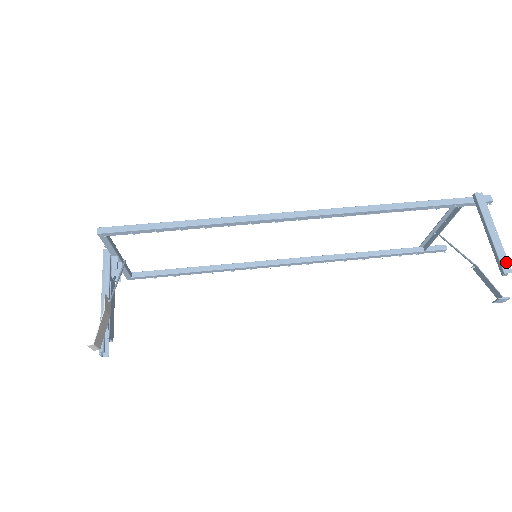
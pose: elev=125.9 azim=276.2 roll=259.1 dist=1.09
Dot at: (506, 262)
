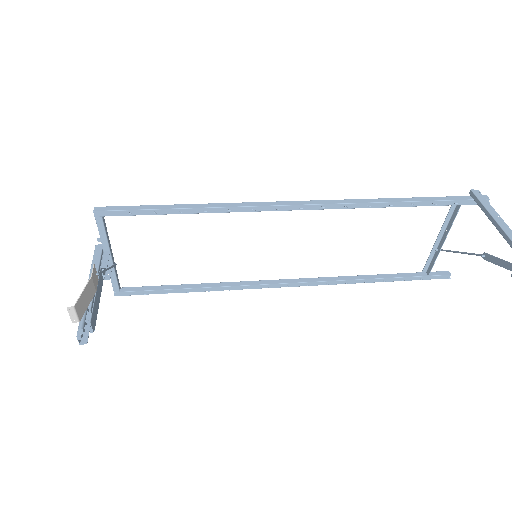
Dot at: out of frame
